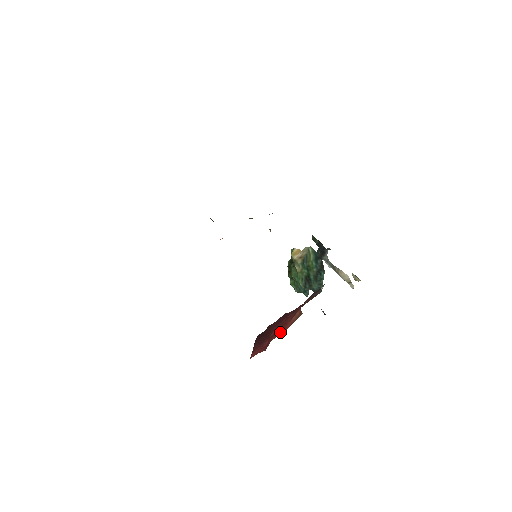
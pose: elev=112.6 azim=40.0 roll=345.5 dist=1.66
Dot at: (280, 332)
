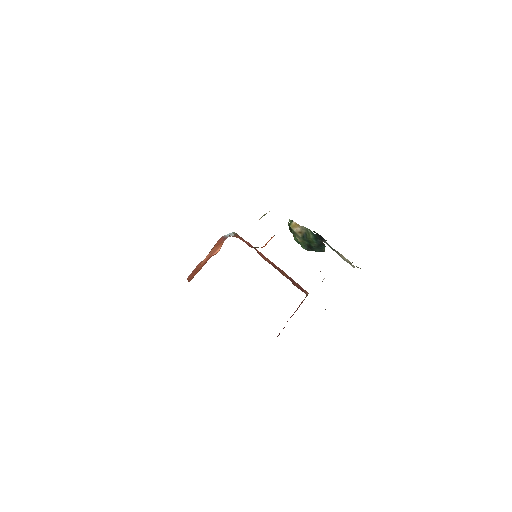
Dot at: occluded
